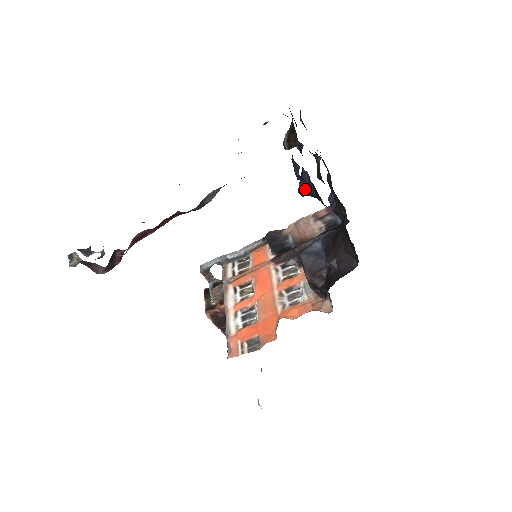
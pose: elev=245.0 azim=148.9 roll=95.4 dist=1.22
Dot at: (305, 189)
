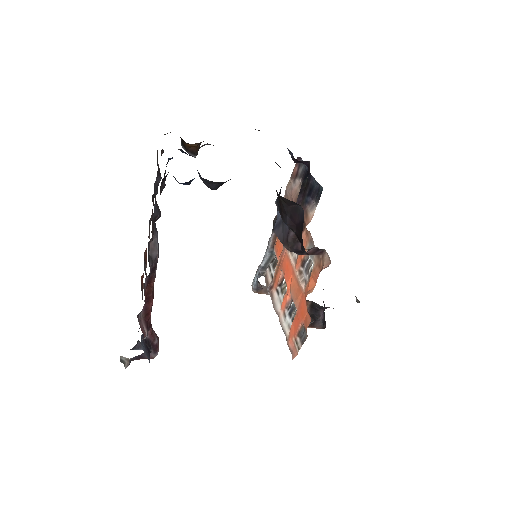
Dot at: (208, 184)
